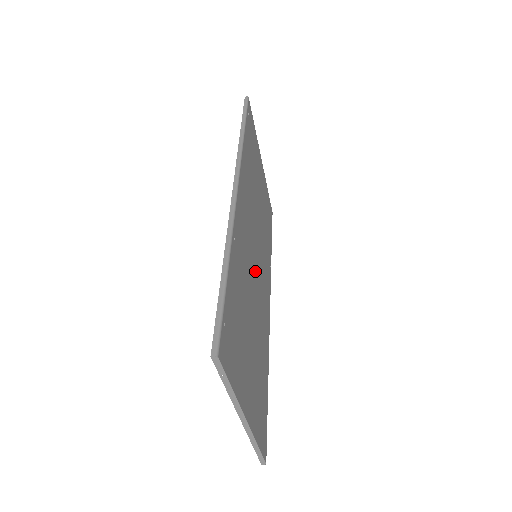
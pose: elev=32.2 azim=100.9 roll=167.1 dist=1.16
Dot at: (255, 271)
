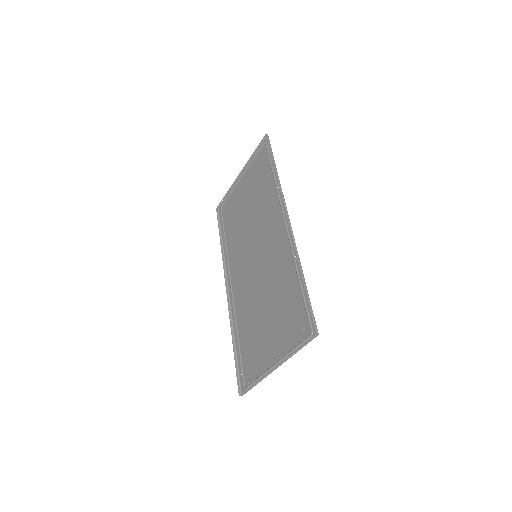
Dot at: (258, 268)
